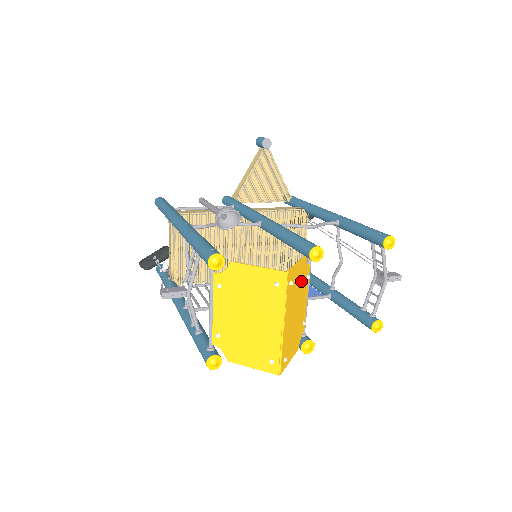
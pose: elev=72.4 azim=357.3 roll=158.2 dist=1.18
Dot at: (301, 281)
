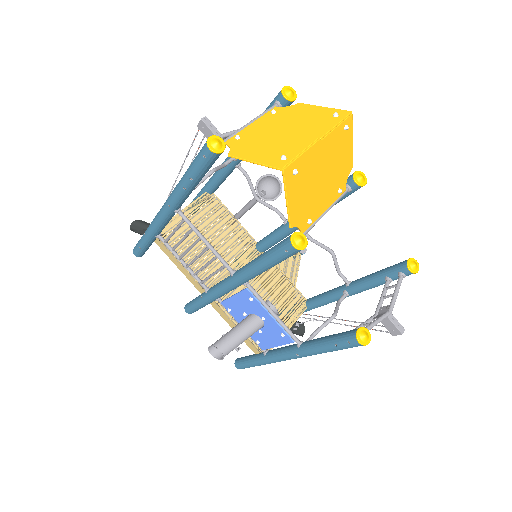
Dot at: (340, 170)
